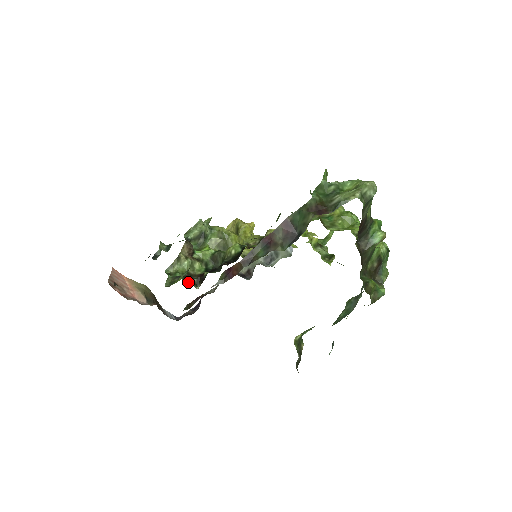
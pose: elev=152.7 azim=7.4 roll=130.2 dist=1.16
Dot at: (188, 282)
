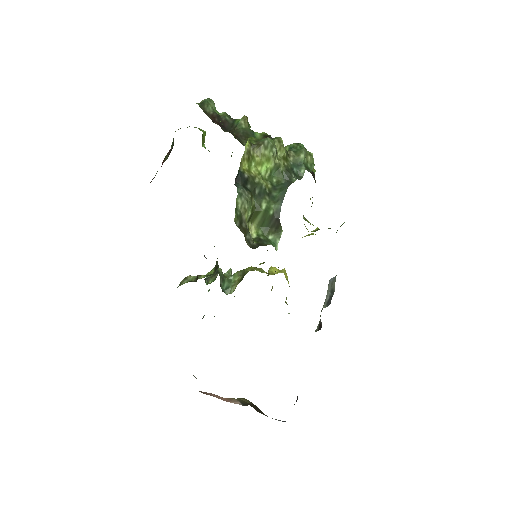
Dot at: occluded
